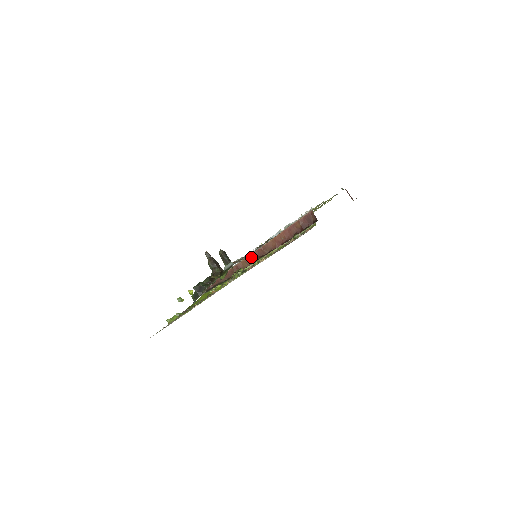
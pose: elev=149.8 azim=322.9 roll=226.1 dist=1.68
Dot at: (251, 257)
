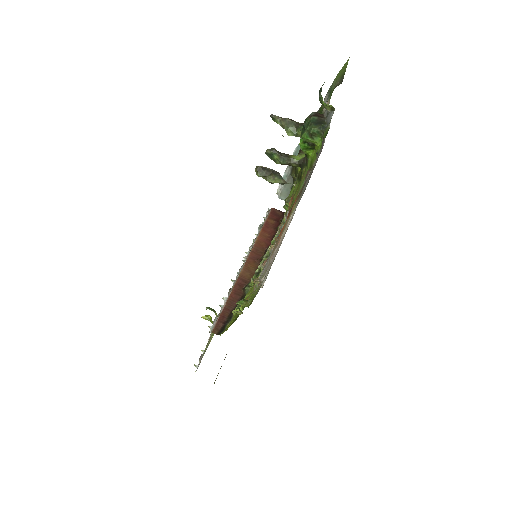
Dot at: (248, 264)
